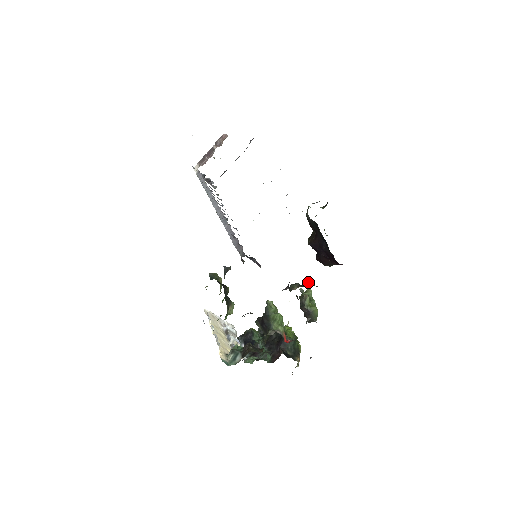
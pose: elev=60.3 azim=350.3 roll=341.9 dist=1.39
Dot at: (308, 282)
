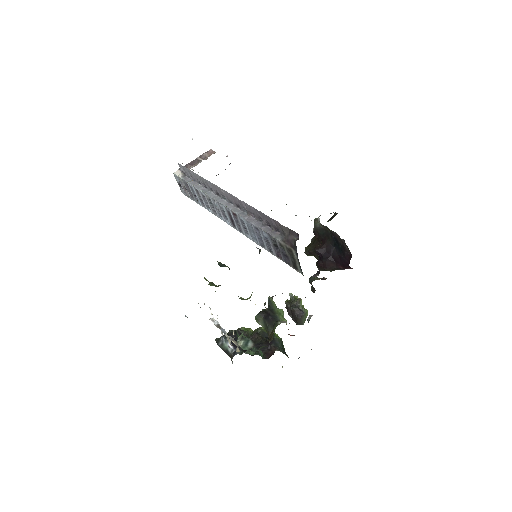
Dot at: (324, 277)
